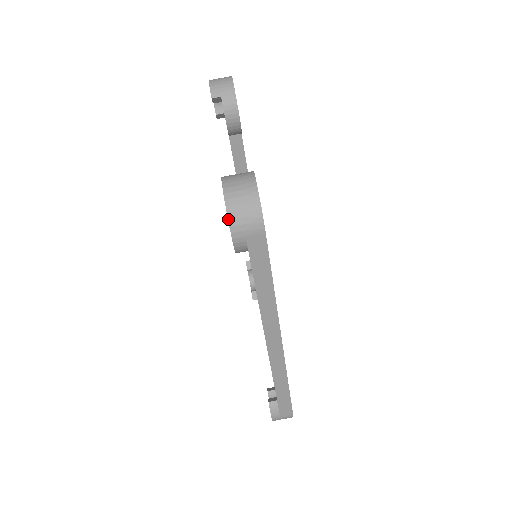
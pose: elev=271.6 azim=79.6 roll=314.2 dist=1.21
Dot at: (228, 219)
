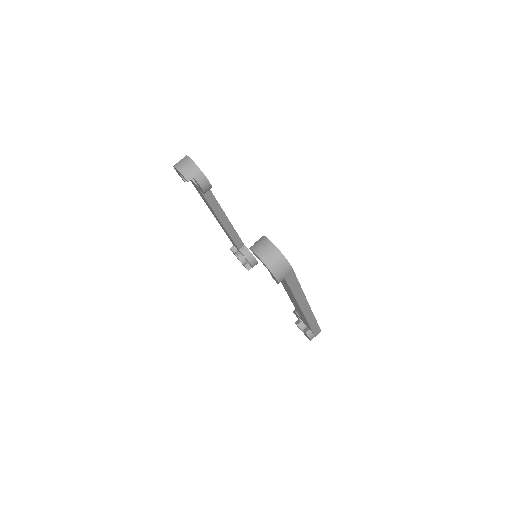
Dot at: (273, 274)
